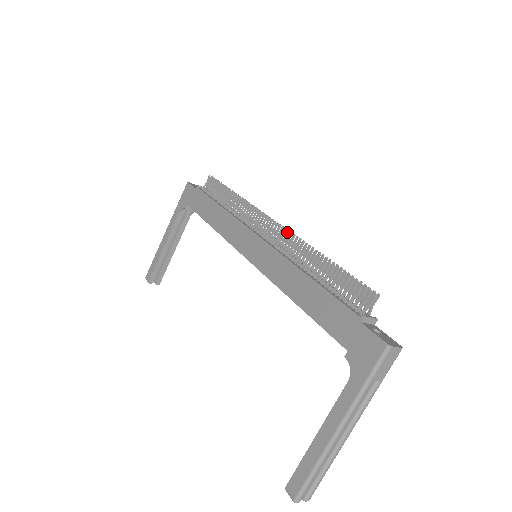
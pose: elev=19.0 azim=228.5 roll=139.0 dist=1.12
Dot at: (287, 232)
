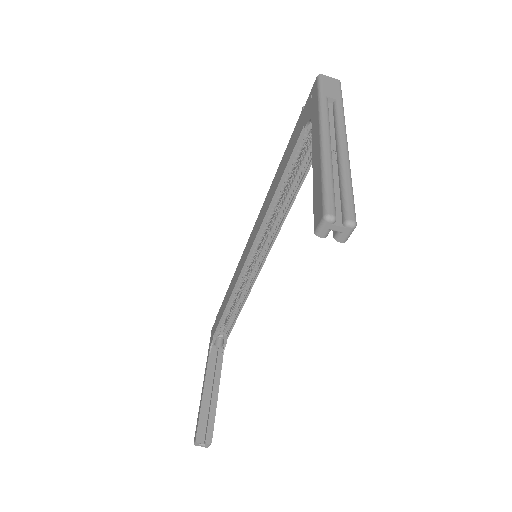
Dot at: occluded
